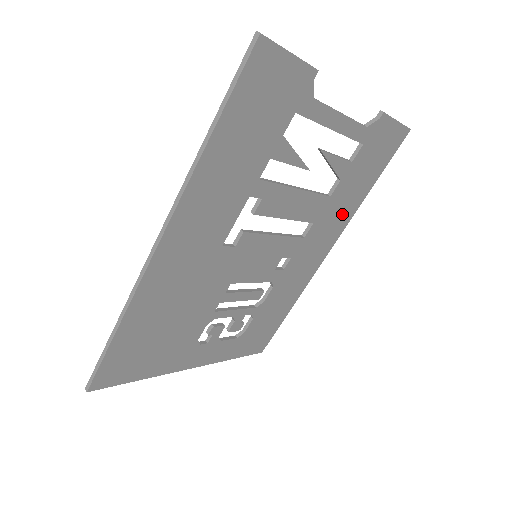
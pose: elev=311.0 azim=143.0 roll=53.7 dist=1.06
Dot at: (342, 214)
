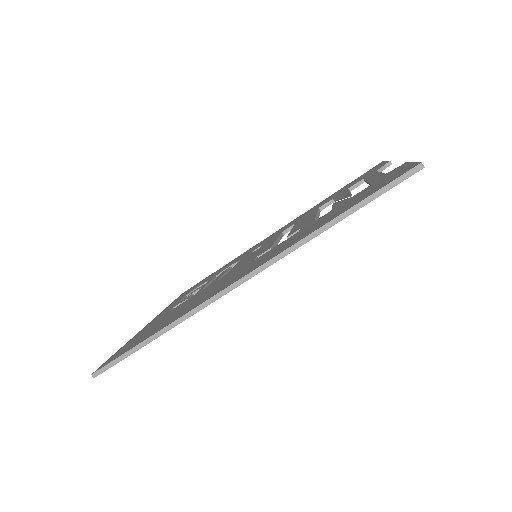
Dot at: occluded
